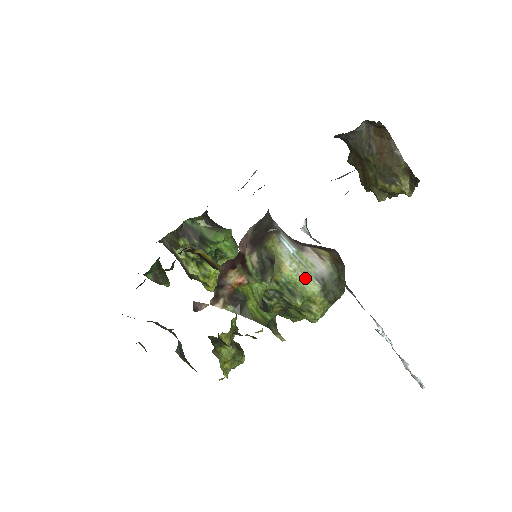
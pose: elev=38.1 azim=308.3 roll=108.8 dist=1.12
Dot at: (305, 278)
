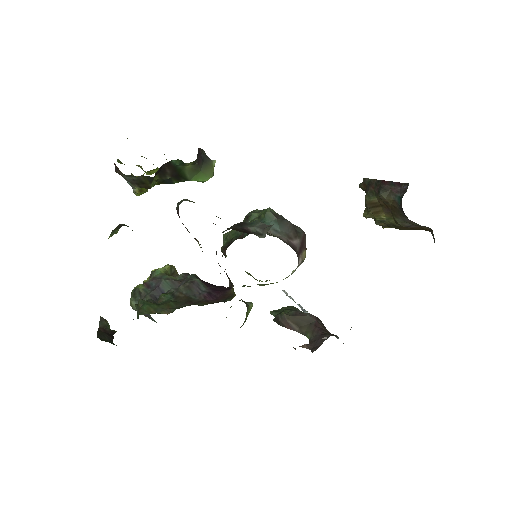
Dot at: occluded
